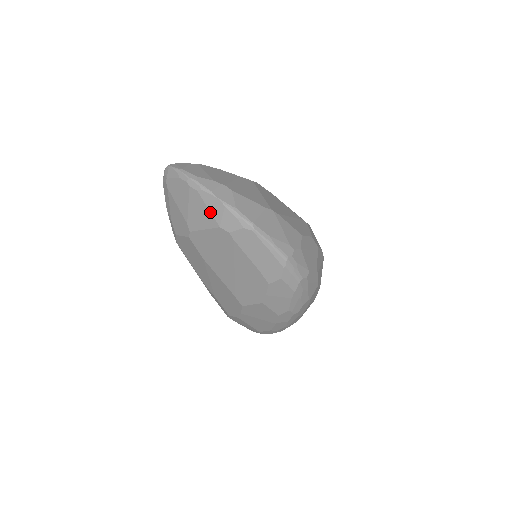
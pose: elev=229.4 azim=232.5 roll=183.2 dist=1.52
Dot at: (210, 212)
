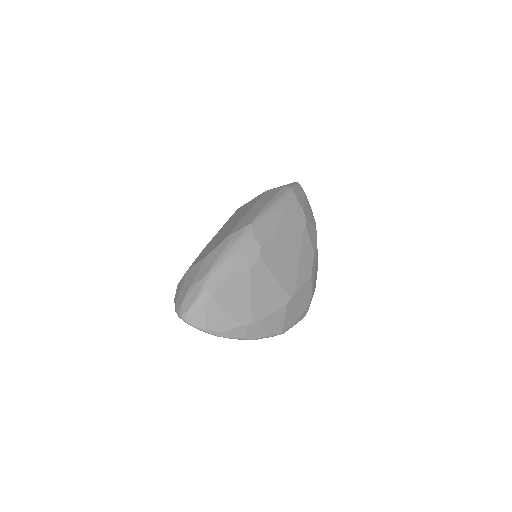
Dot at: occluded
